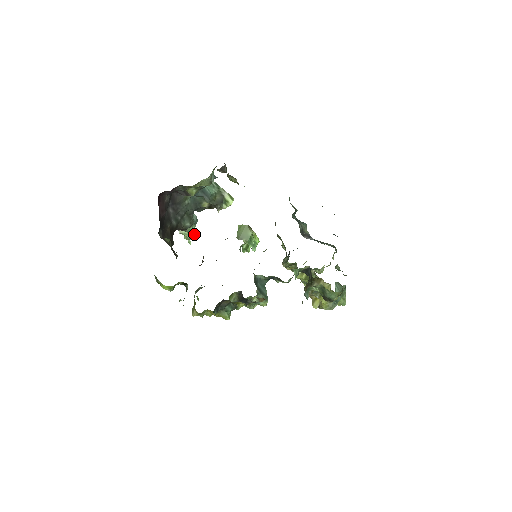
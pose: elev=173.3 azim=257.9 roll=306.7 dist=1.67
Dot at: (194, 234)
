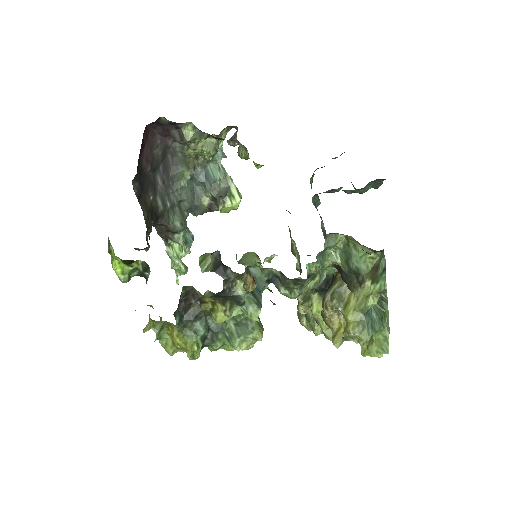
Dot at: (183, 247)
